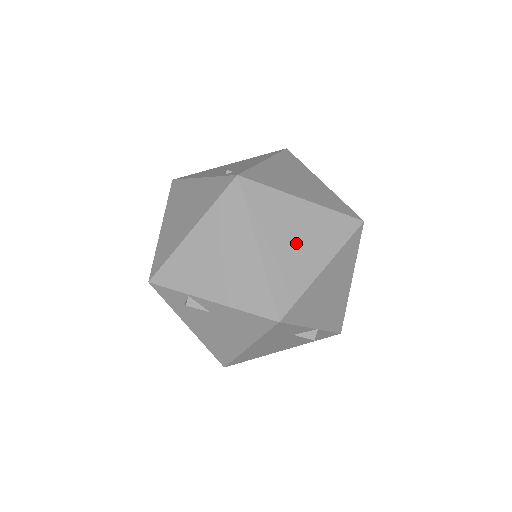
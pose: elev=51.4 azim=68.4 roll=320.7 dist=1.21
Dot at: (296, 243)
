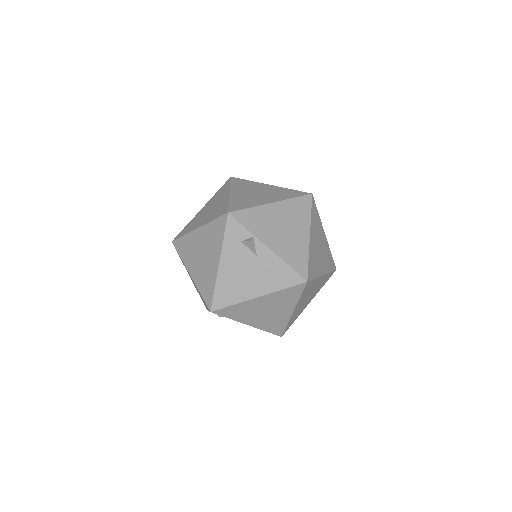
Dot at: (319, 250)
